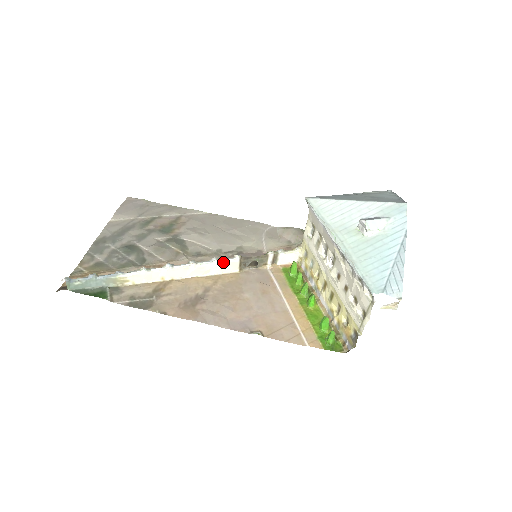
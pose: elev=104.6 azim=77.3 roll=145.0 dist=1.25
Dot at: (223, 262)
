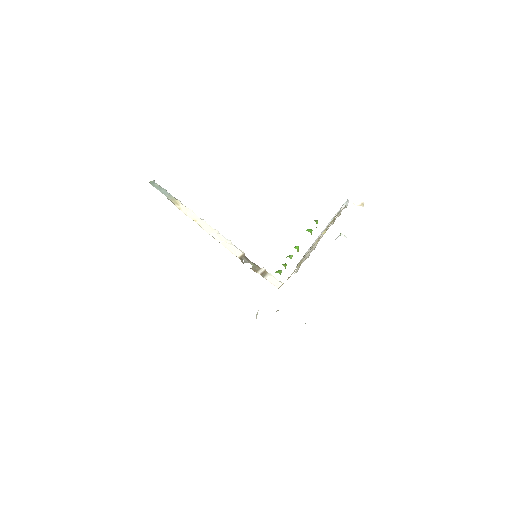
Dot at: (233, 245)
